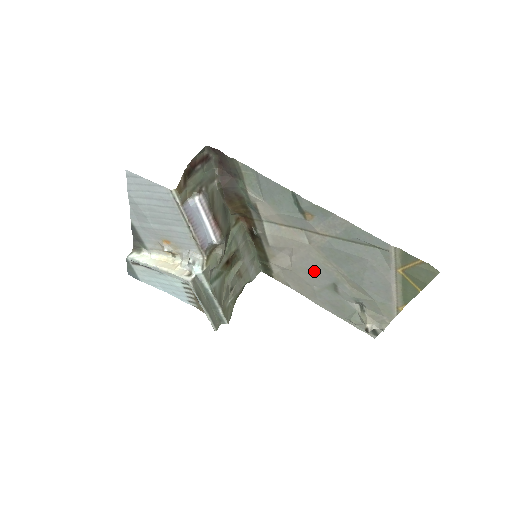
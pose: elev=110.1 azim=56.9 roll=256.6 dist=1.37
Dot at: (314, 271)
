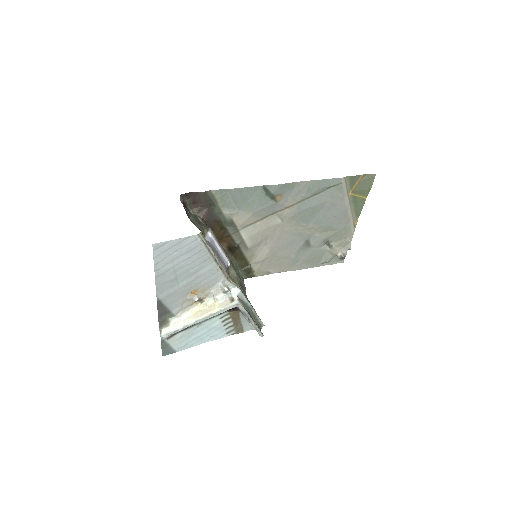
Dot at: (289, 242)
